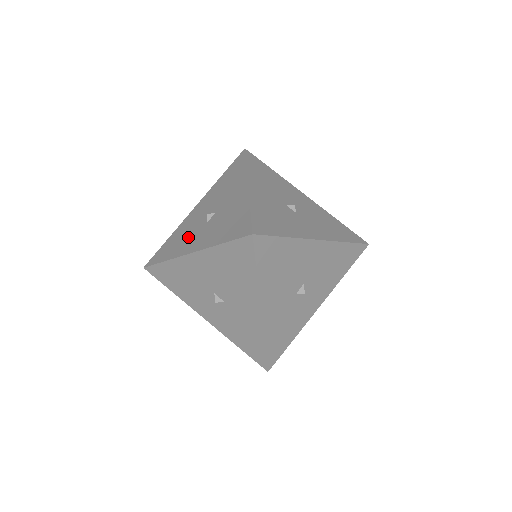
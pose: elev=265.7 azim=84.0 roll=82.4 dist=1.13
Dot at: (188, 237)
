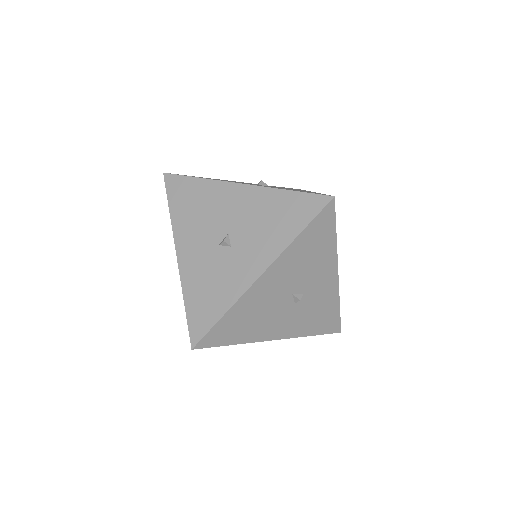
Dot at: occluded
